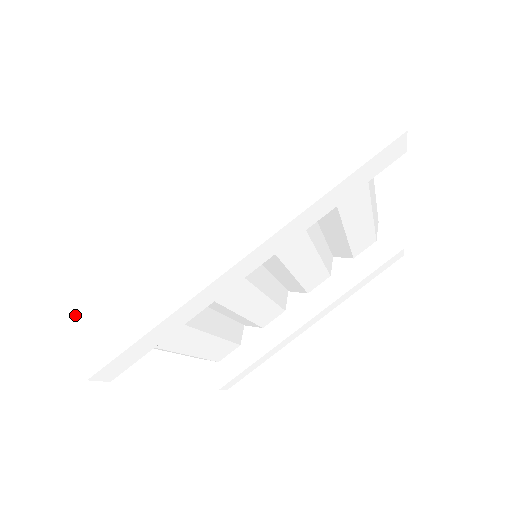
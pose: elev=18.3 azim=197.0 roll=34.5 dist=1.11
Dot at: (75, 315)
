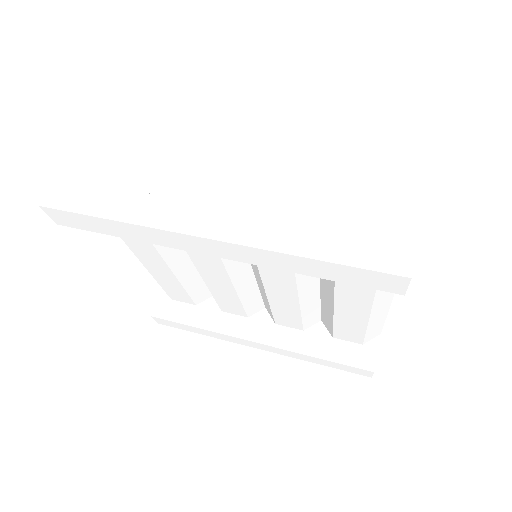
Dot at: (85, 160)
